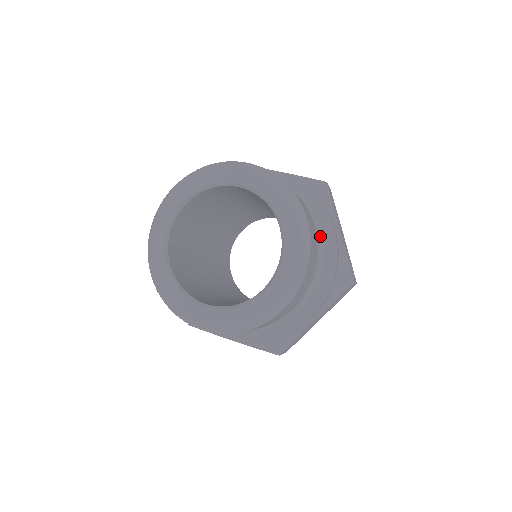
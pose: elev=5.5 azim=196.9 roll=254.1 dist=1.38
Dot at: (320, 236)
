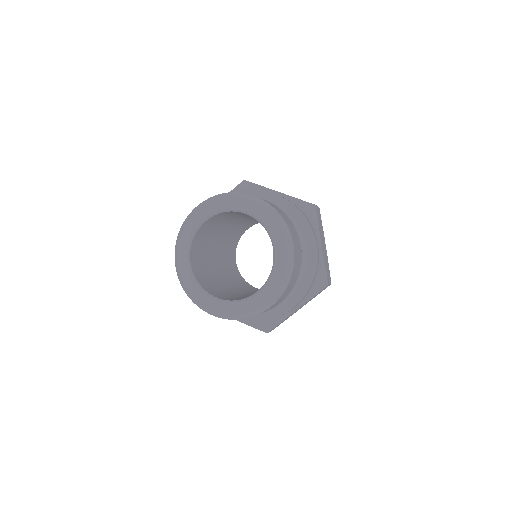
Dot at: (305, 249)
